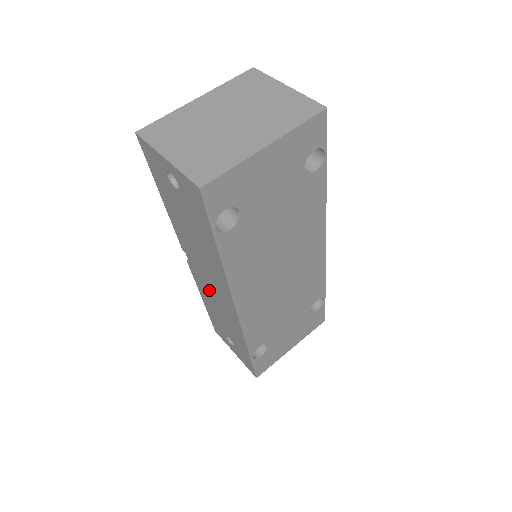
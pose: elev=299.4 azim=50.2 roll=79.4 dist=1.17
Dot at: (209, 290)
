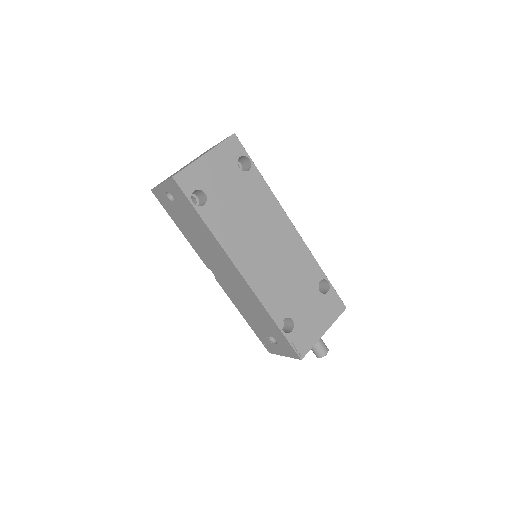
Dot at: (232, 287)
